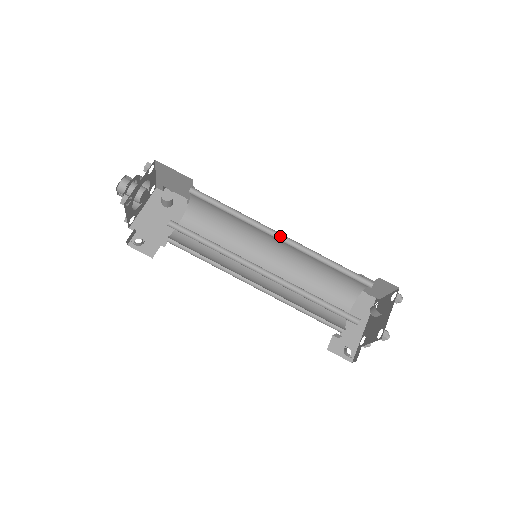
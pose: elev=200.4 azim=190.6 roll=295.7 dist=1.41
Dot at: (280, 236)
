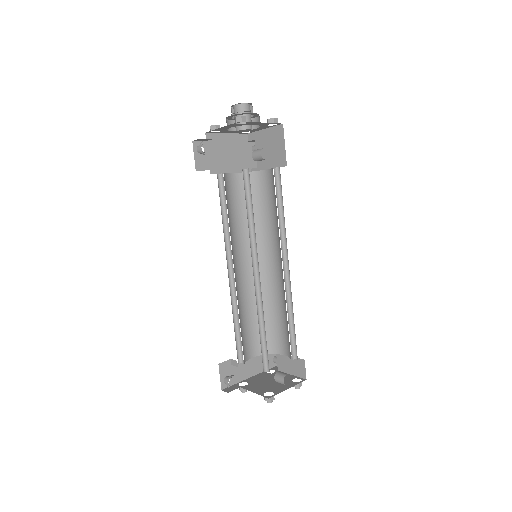
Dot at: (286, 264)
